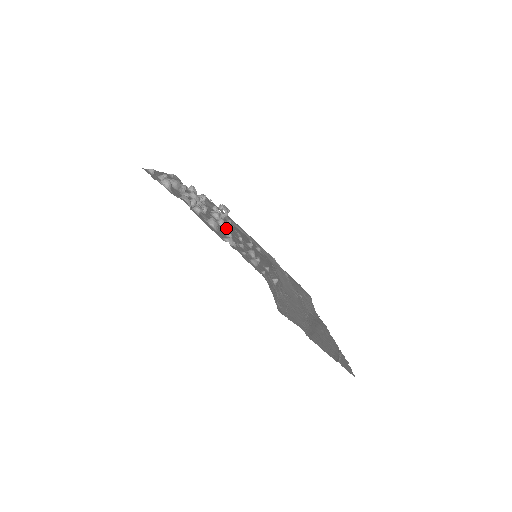
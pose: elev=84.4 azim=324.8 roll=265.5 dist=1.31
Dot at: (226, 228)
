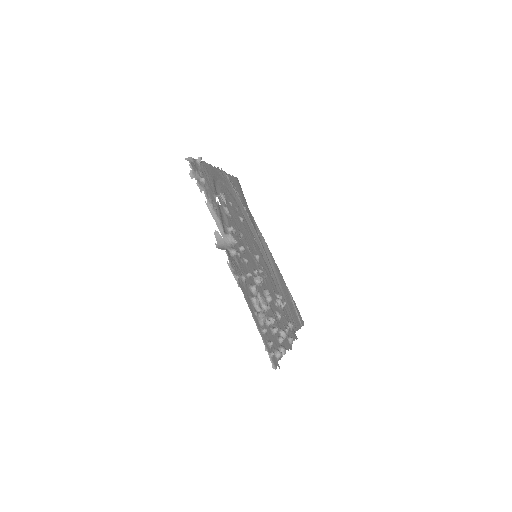
Dot at: (268, 294)
